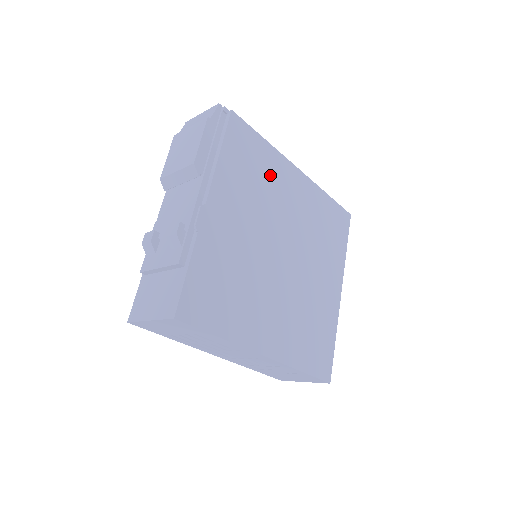
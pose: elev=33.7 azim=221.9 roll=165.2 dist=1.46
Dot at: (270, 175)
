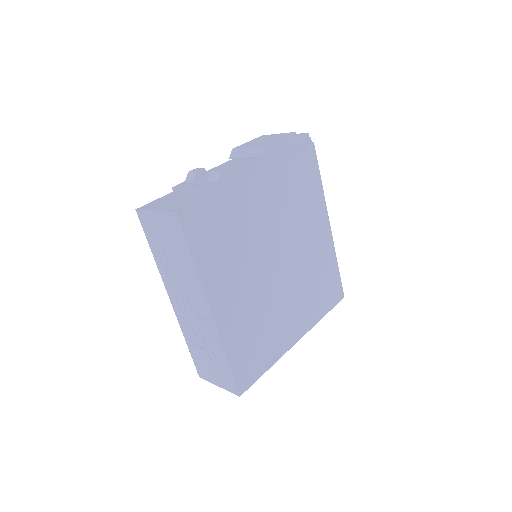
Dot at: (308, 206)
